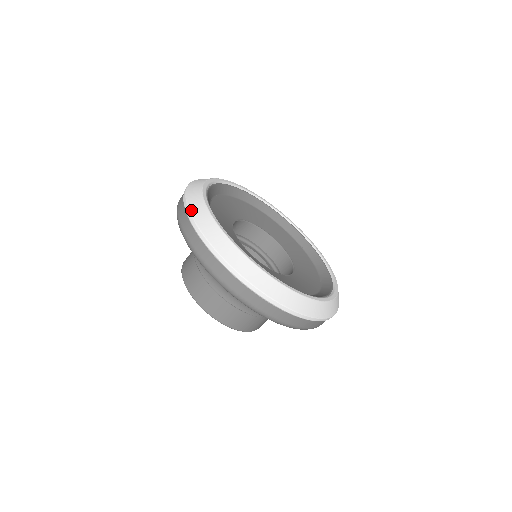
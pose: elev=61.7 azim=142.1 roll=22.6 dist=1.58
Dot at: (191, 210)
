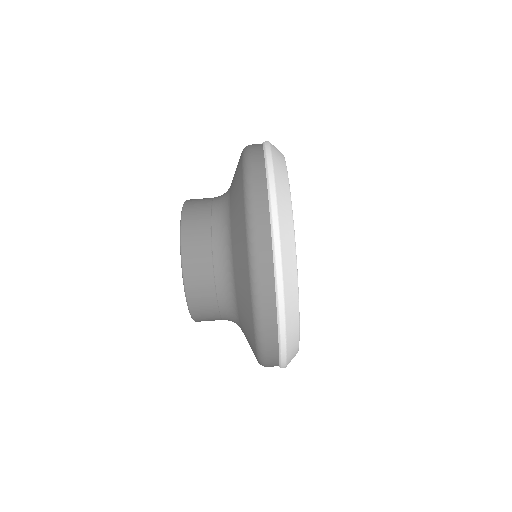
Dot at: occluded
